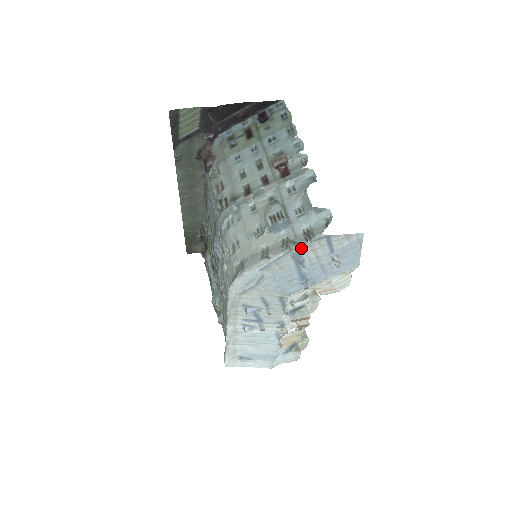
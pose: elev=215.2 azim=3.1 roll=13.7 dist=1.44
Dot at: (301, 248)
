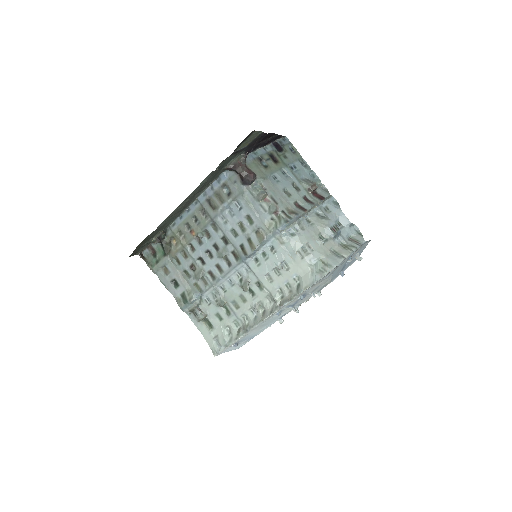
Dot at: (356, 250)
